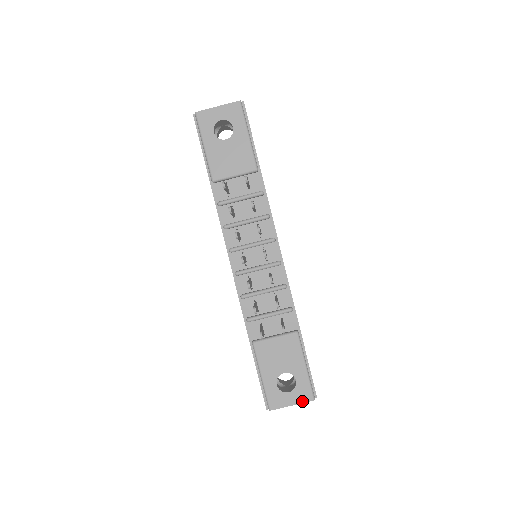
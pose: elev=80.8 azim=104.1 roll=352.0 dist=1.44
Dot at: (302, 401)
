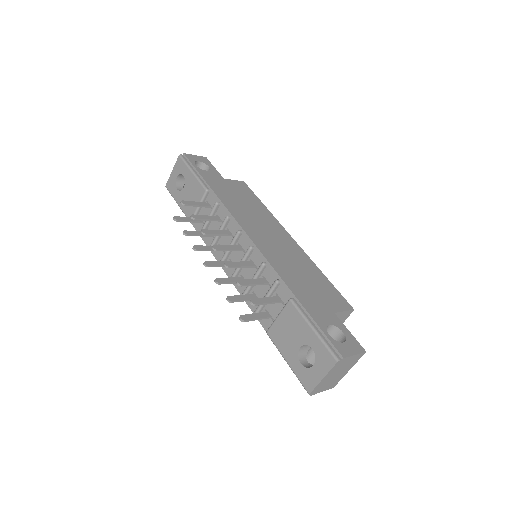
Dot at: (328, 369)
